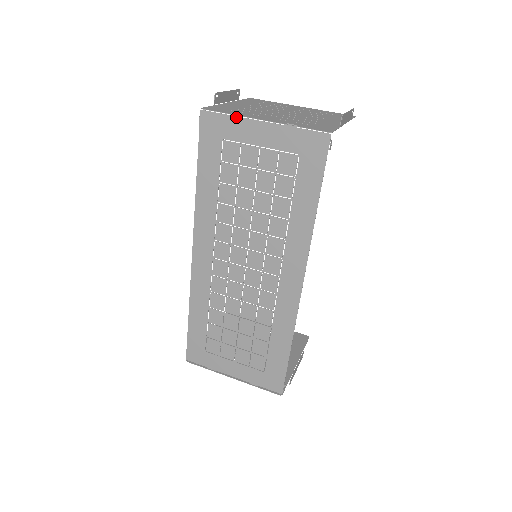
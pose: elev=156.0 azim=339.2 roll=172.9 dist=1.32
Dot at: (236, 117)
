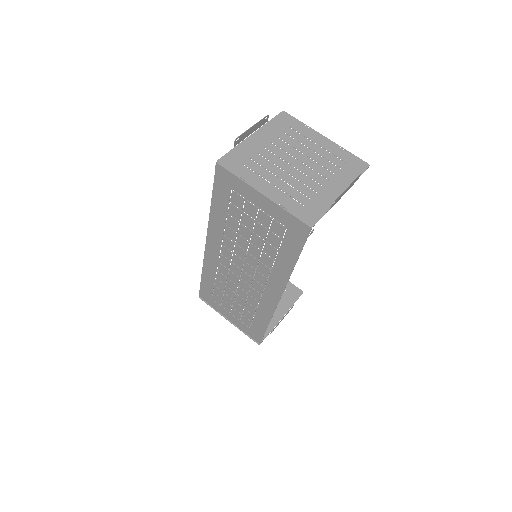
Dot at: (243, 181)
